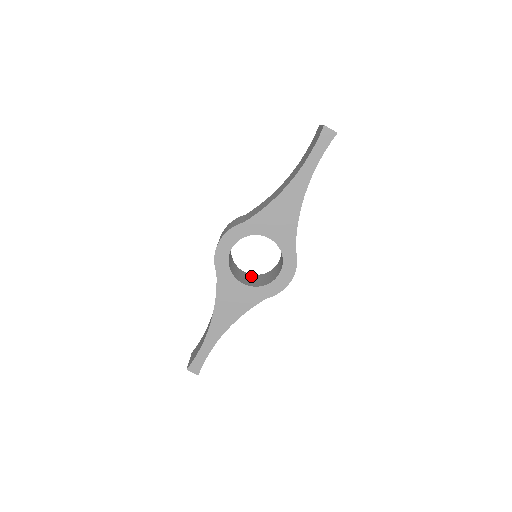
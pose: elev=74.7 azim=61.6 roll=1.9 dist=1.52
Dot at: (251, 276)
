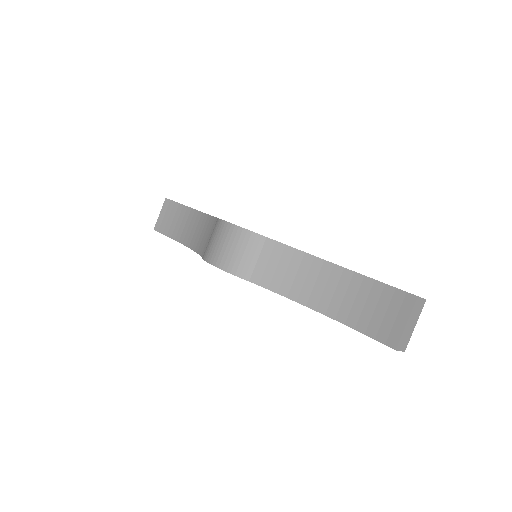
Dot at: occluded
